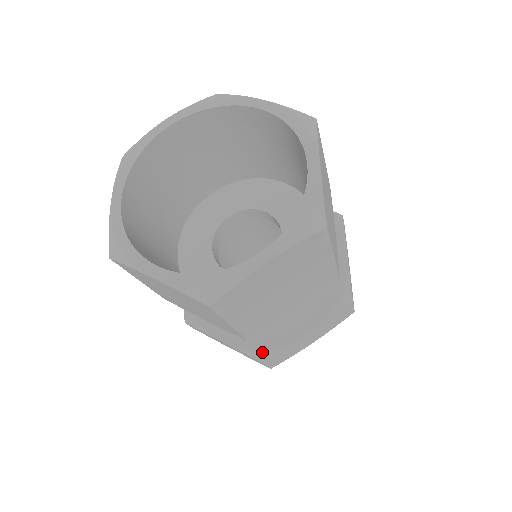
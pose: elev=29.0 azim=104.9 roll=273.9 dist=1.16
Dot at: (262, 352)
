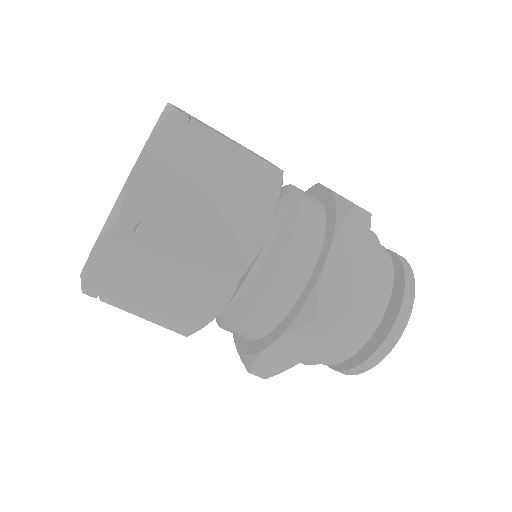
Dot at: (245, 357)
